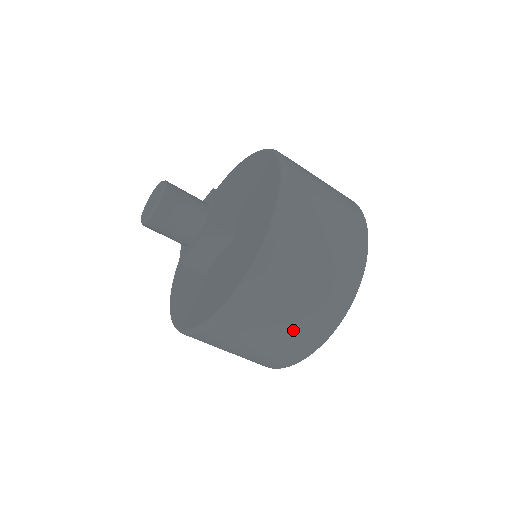
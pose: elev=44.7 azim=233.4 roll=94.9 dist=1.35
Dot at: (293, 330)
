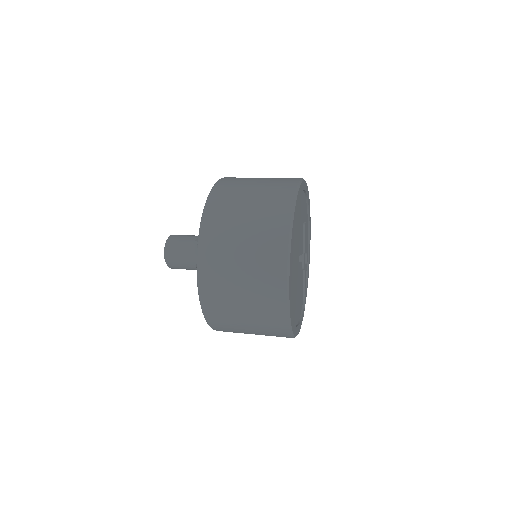
Dot at: occluded
